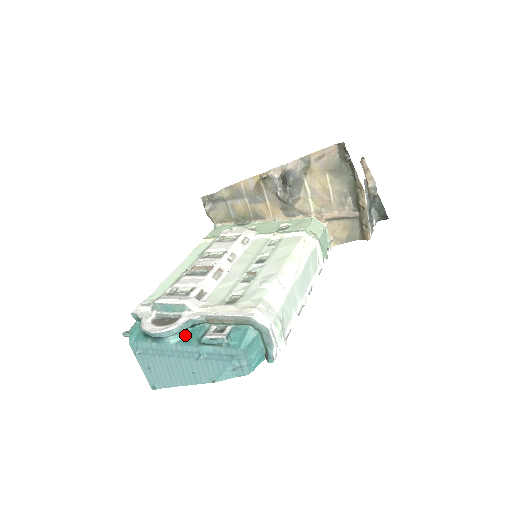
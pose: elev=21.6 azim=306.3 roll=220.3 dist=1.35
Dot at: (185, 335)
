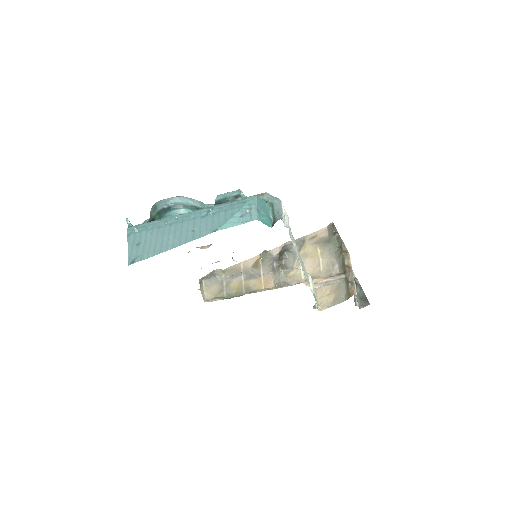
Dot at: occluded
